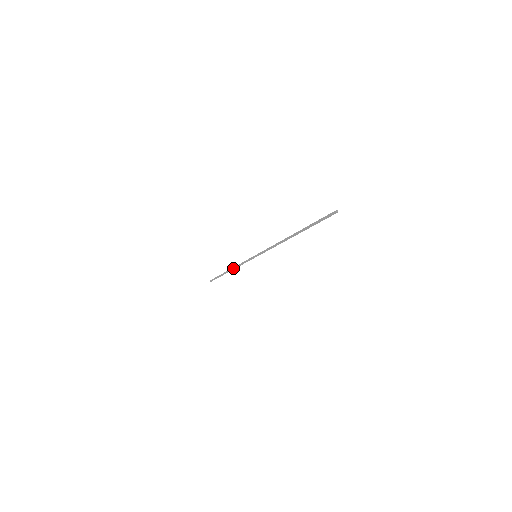
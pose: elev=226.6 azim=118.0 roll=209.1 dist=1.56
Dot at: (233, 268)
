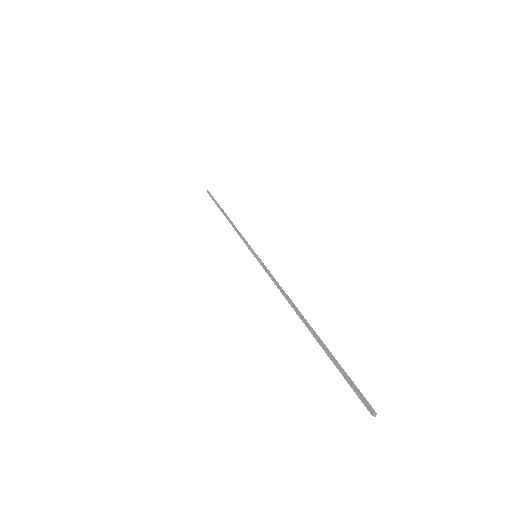
Dot at: (230, 223)
